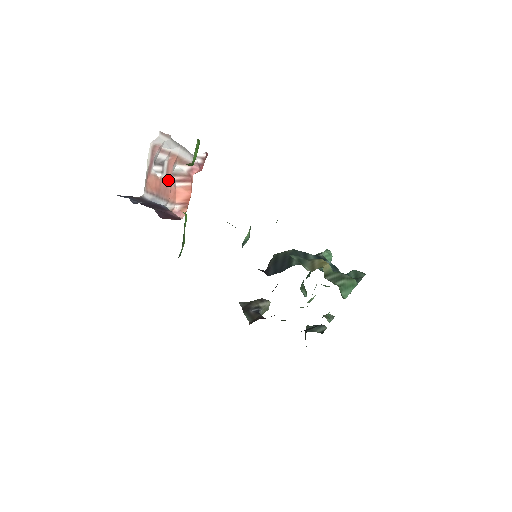
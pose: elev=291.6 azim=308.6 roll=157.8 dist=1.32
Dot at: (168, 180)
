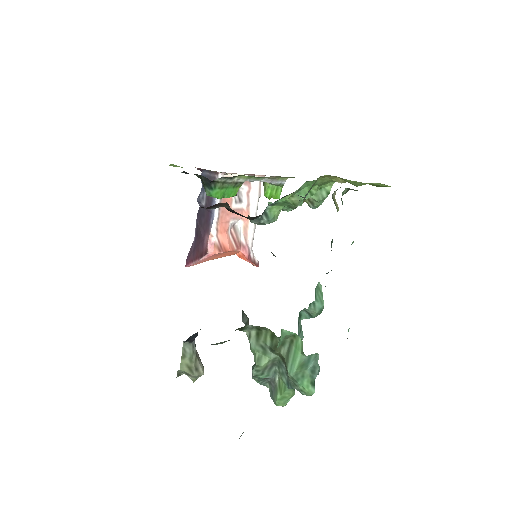
Dot at: (231, 215)
